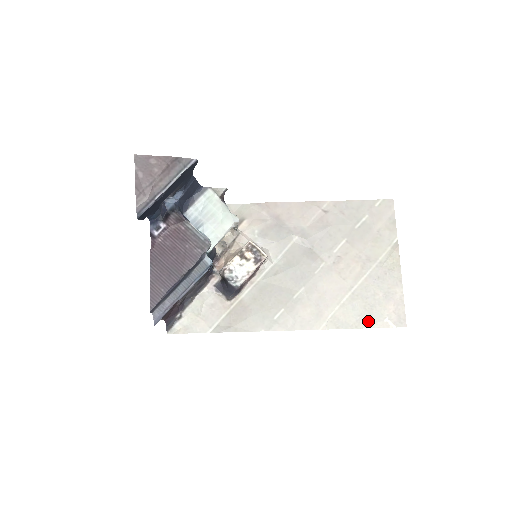
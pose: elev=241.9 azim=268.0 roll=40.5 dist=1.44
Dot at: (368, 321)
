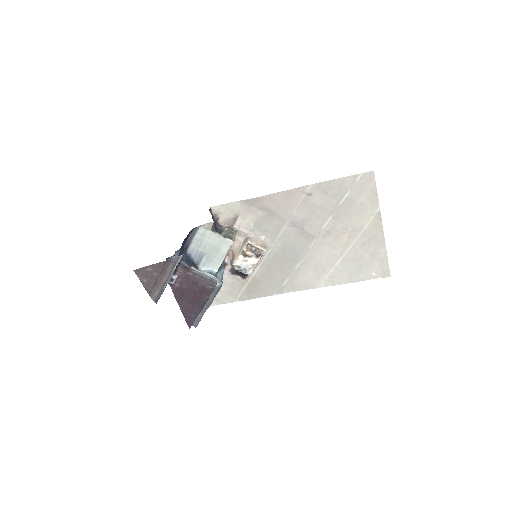
Dot at: (358, 277)
